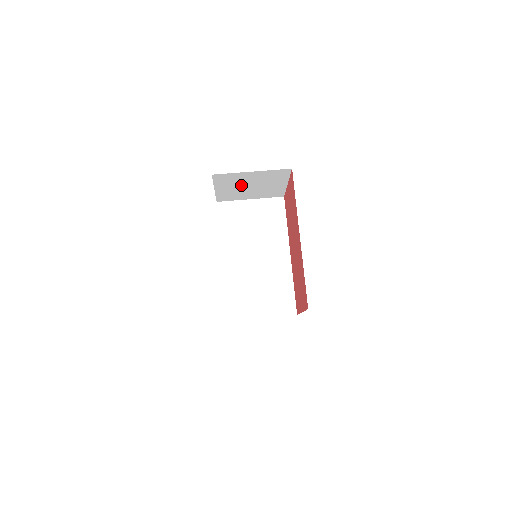
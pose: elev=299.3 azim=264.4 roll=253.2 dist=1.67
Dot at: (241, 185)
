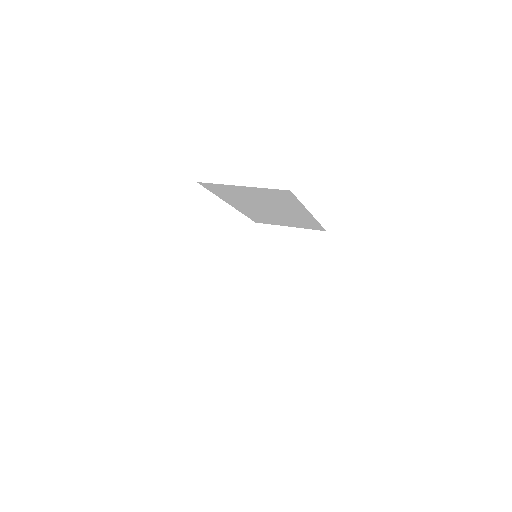
Dot at: (274, 259)
